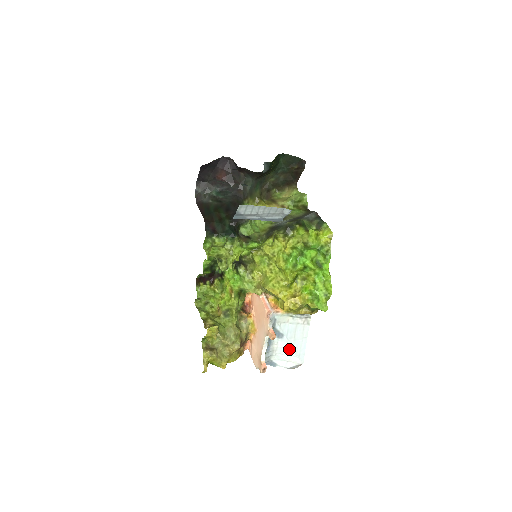
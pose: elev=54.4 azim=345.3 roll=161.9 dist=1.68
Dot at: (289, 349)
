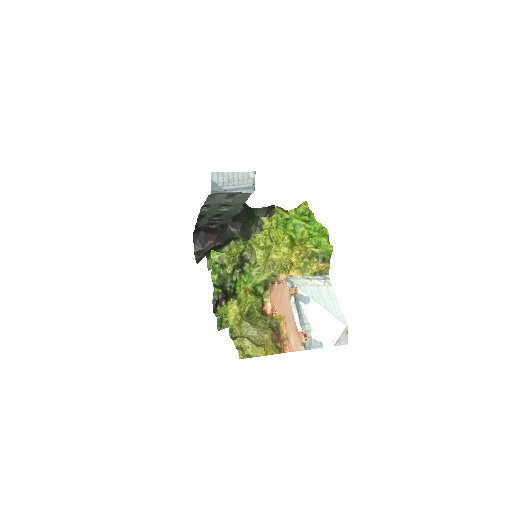
Dot at: (323, 313)
